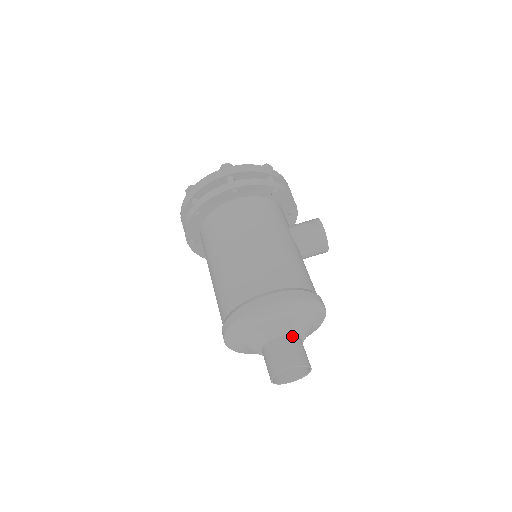
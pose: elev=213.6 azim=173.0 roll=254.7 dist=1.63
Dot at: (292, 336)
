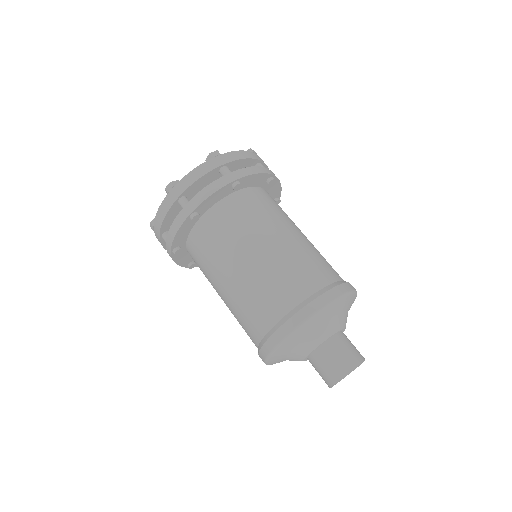
Dot at: occluded
